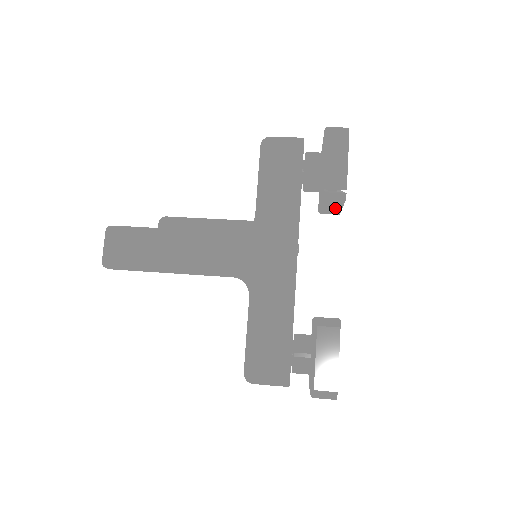
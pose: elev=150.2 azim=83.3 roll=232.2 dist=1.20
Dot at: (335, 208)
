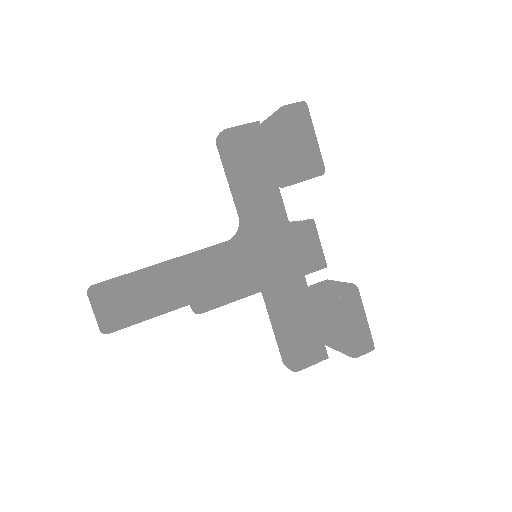
Dot at: occluded
